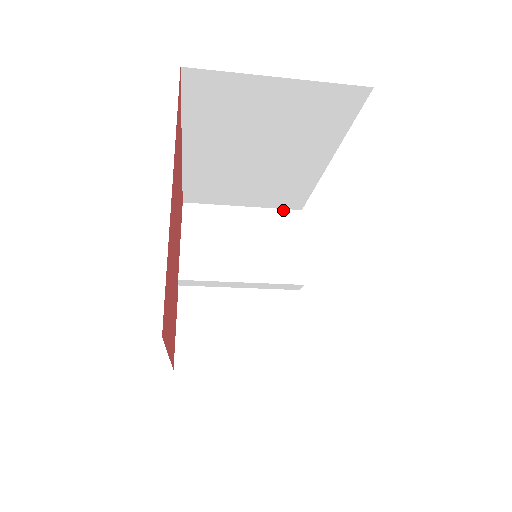
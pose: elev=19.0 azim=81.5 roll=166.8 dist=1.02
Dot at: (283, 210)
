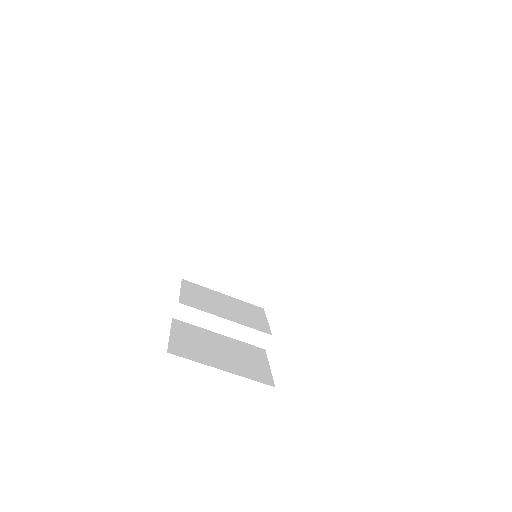
Dot at: (251, 304)
